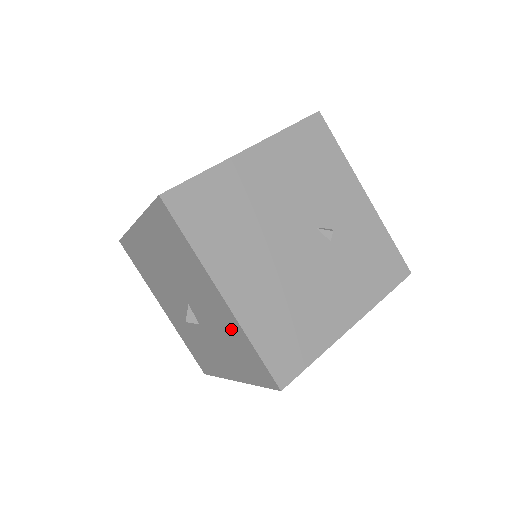
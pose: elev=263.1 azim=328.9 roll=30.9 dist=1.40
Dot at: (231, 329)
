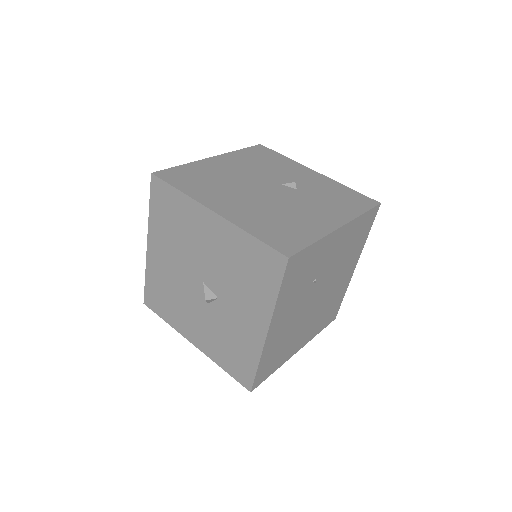
Dot at: (233, 246)
